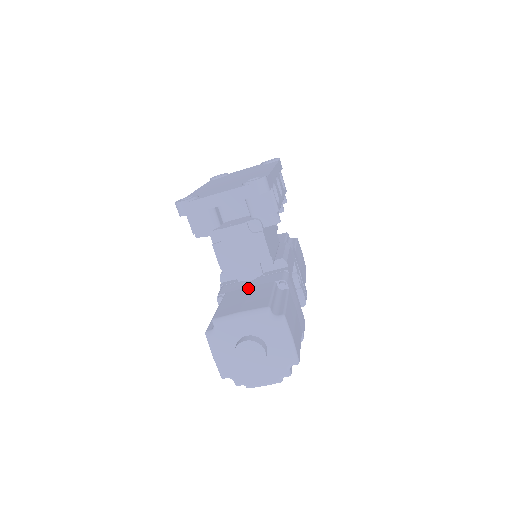
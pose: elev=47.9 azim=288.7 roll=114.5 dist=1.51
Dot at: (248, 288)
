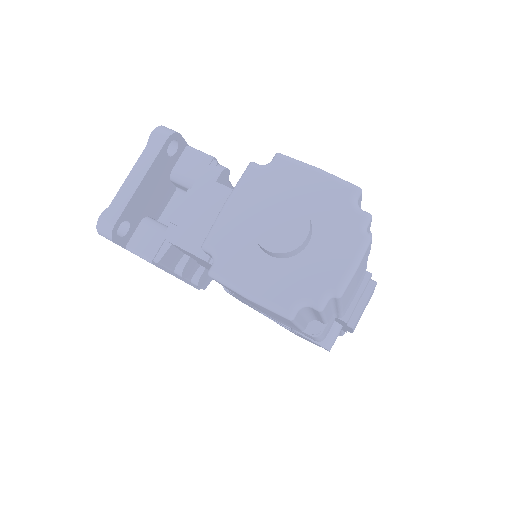
Dot at: occluded
